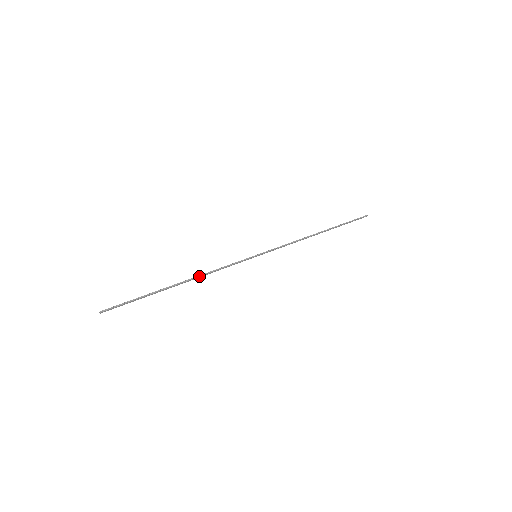
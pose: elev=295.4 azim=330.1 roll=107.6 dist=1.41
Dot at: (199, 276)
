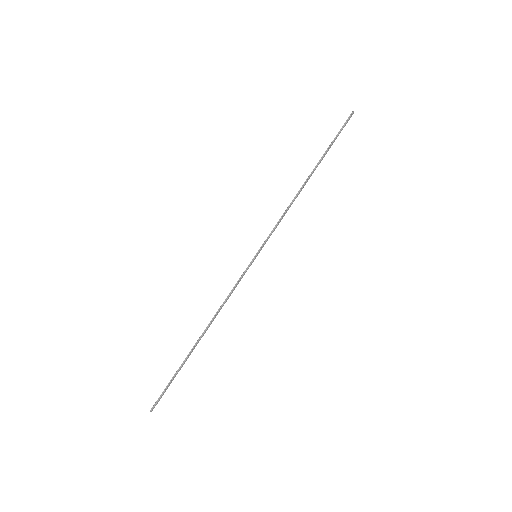
Dot at: (213, 318)
